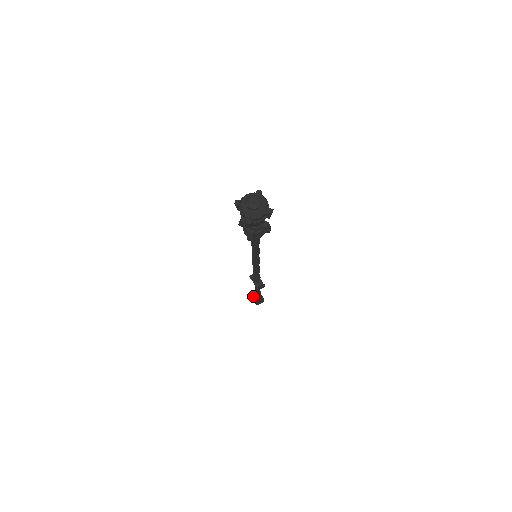
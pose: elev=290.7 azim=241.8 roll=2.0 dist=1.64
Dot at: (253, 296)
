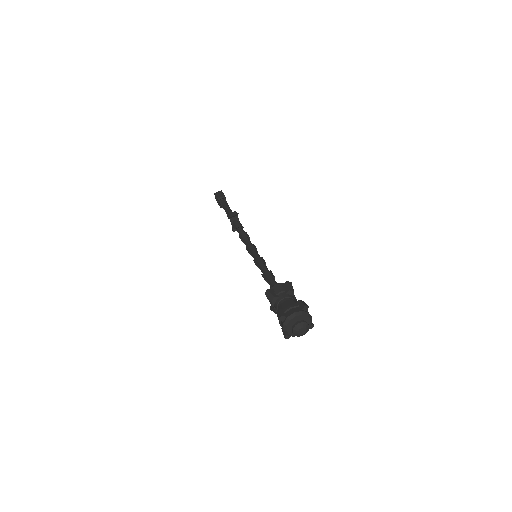
Dot at: occluded
